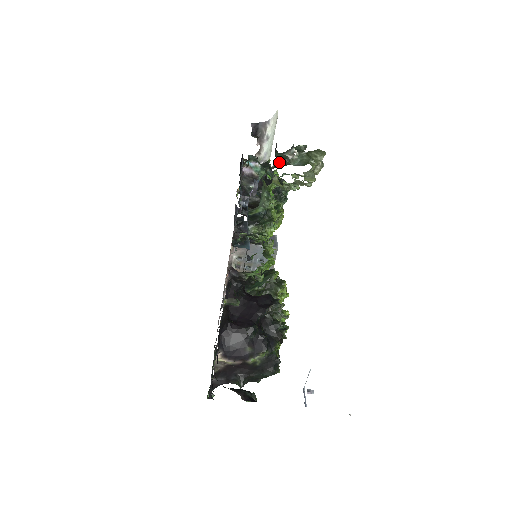
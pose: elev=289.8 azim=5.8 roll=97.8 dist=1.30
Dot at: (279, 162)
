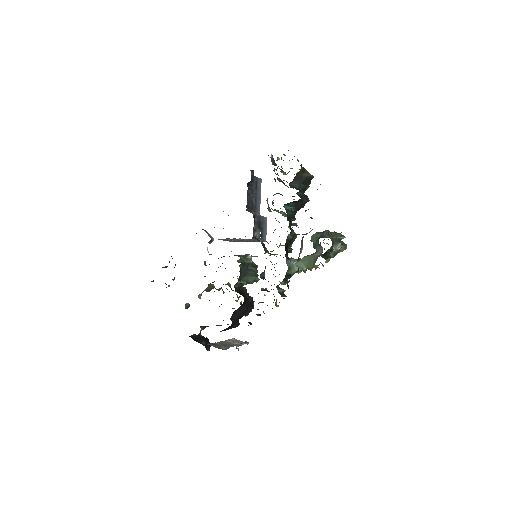
Dot at: (327, 252)
